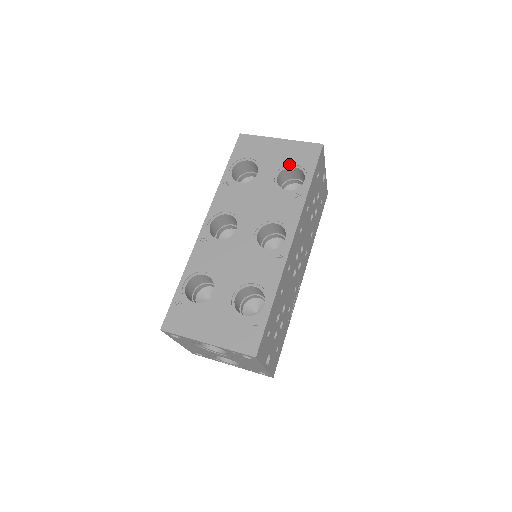
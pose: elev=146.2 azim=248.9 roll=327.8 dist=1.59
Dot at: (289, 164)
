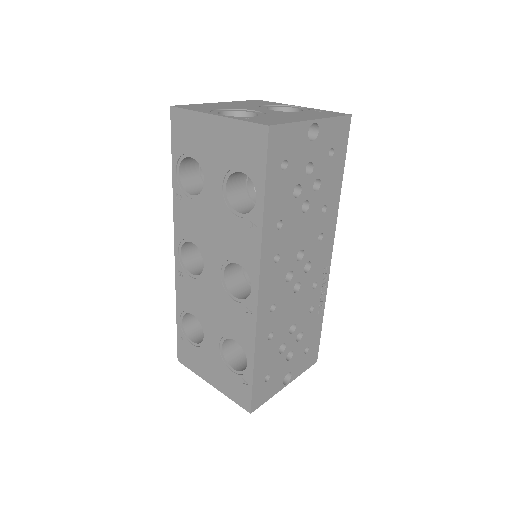
Dot at: (233, 167)
